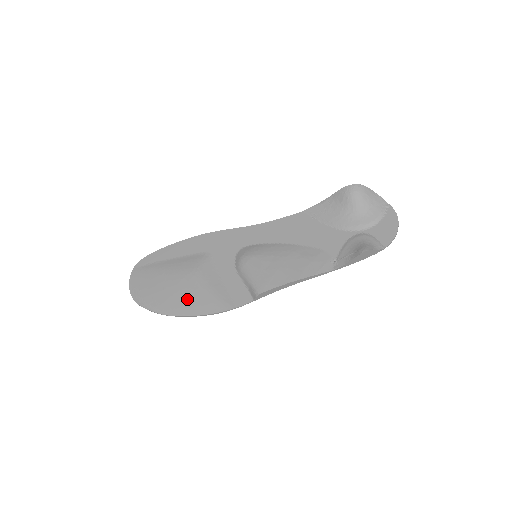
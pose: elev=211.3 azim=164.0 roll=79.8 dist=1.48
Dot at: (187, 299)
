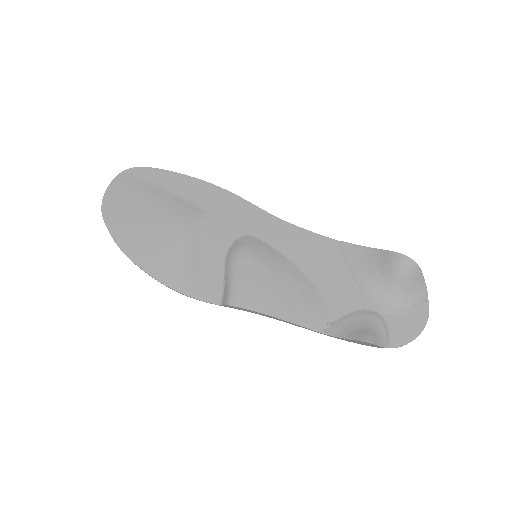
Dot at: (156, 252)
